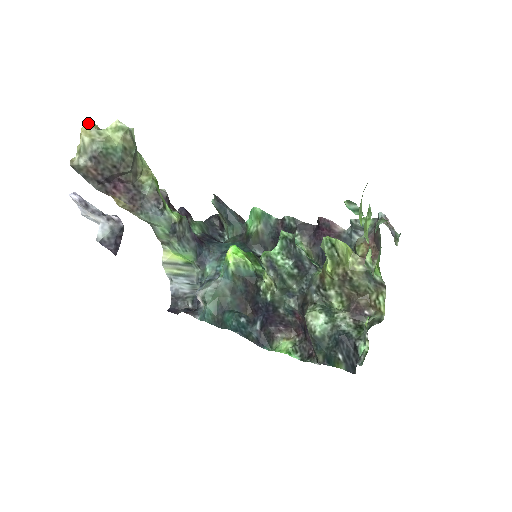
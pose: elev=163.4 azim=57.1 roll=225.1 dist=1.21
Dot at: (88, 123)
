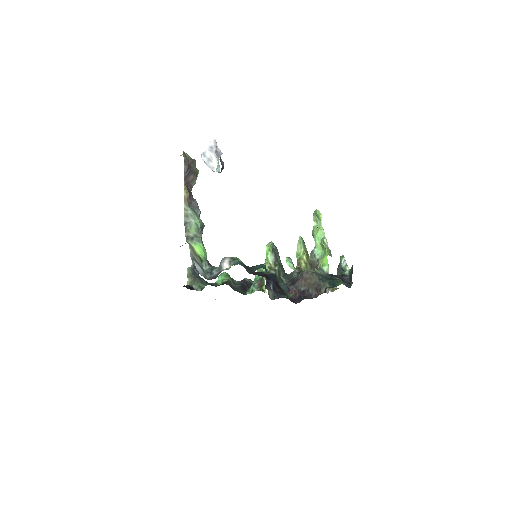
Dot at: occluded
